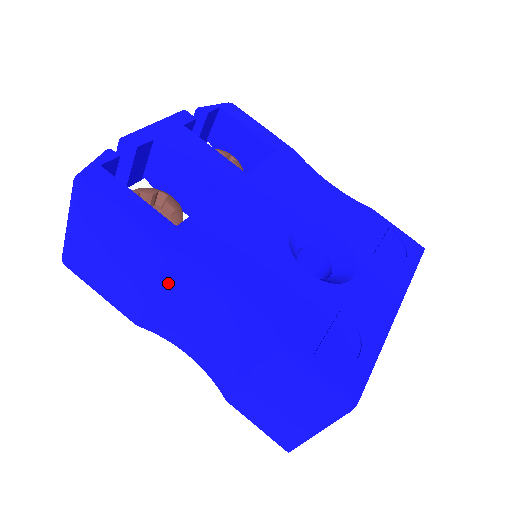
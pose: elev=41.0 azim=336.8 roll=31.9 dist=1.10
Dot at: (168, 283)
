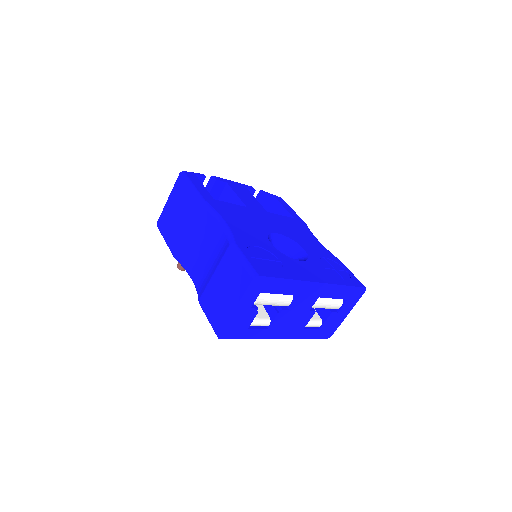
Dot at: (197, 221)
